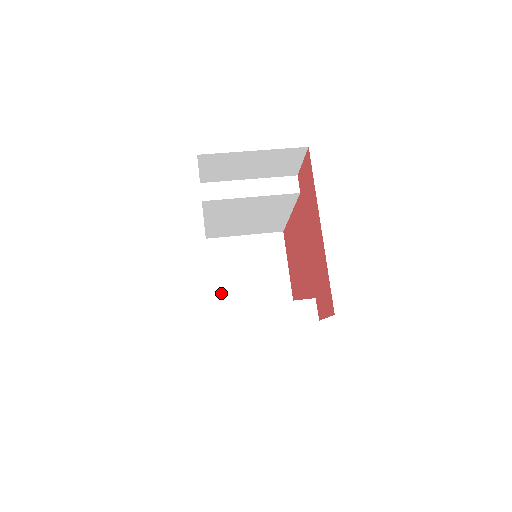
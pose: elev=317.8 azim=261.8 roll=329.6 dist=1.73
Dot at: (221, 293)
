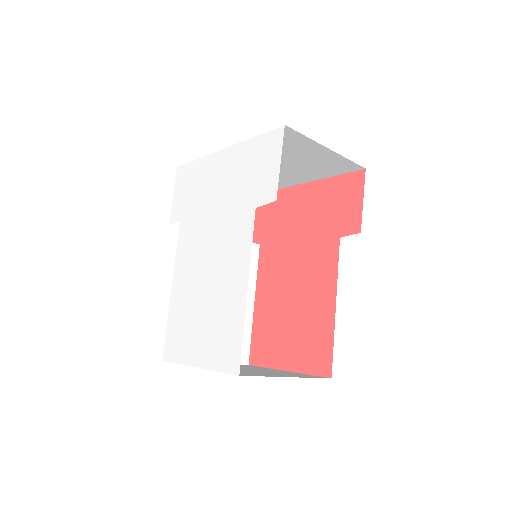
Dot at: occluded
